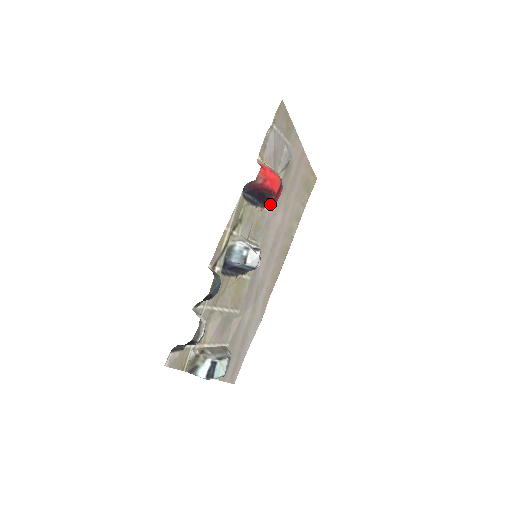
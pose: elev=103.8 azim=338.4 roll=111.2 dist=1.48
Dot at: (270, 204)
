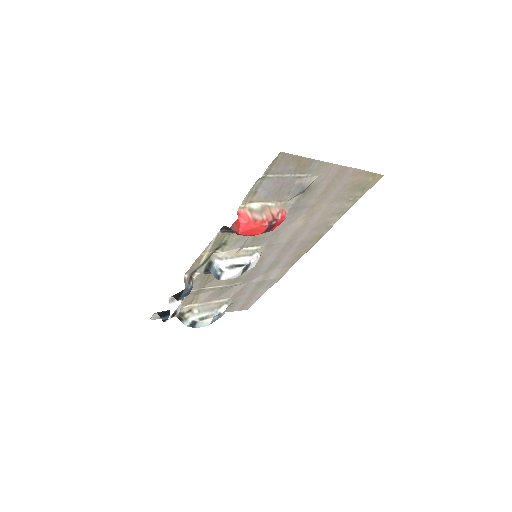
Dot at: occluded
